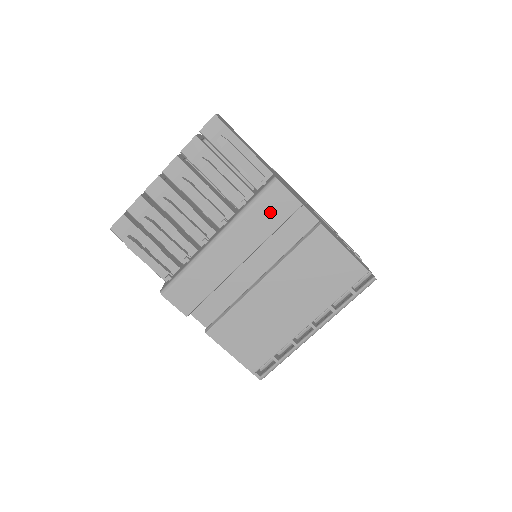
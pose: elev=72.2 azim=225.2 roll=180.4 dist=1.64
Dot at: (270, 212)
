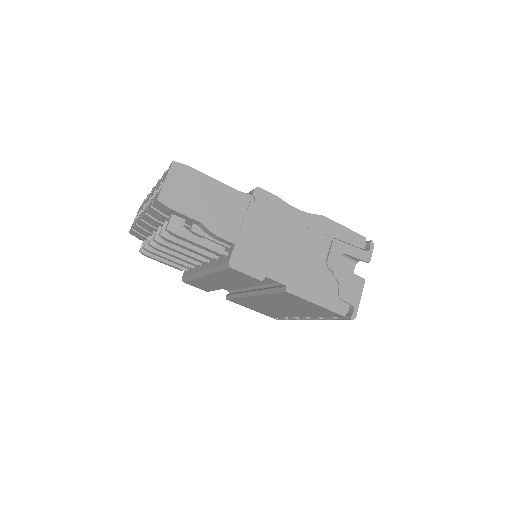
Dot at: (236, 277)
